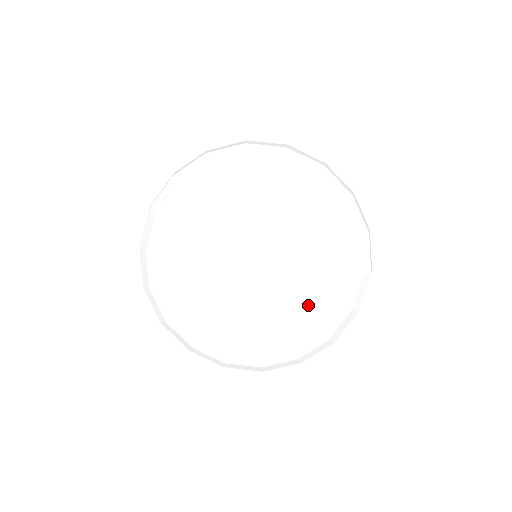
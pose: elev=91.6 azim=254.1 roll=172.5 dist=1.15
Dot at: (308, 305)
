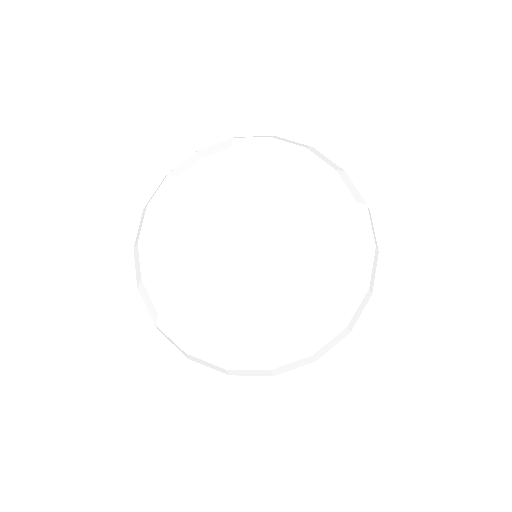
Dot at: (312, 215)
